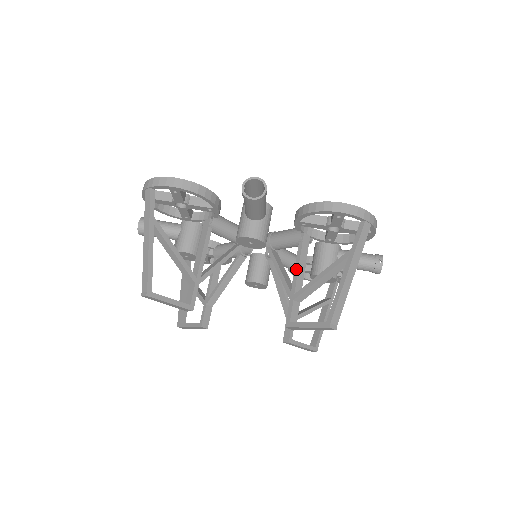
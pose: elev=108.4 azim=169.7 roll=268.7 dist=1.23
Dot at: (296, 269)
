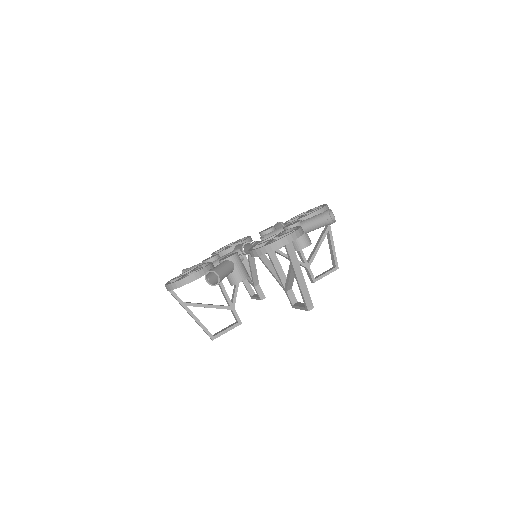
Dot at: (276, 272)
